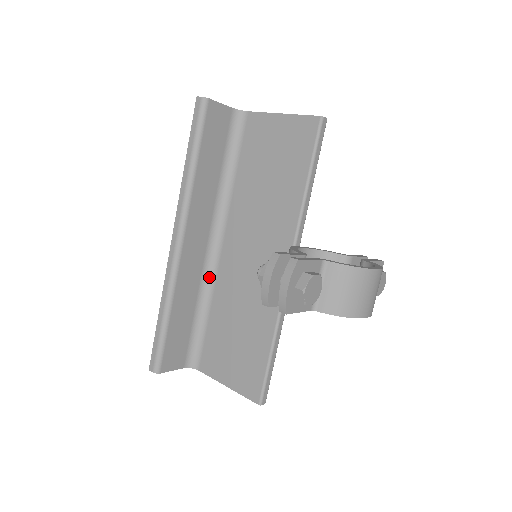
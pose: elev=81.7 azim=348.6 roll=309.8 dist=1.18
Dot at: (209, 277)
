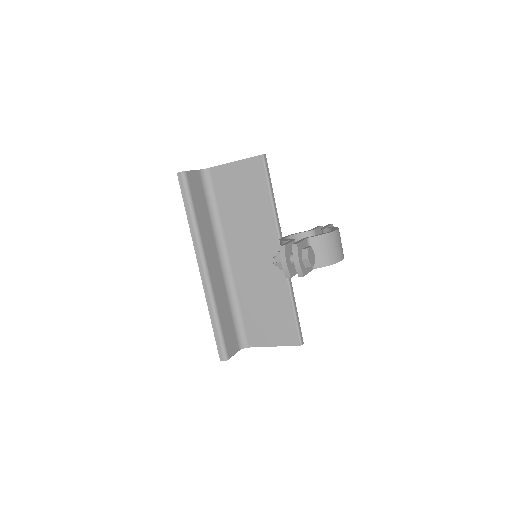
Dot at: (230, 284)
